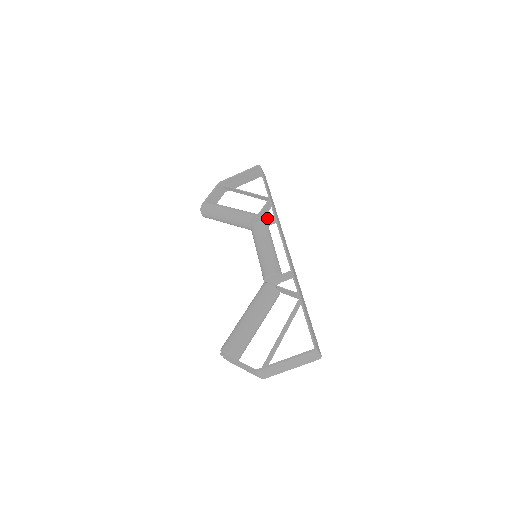
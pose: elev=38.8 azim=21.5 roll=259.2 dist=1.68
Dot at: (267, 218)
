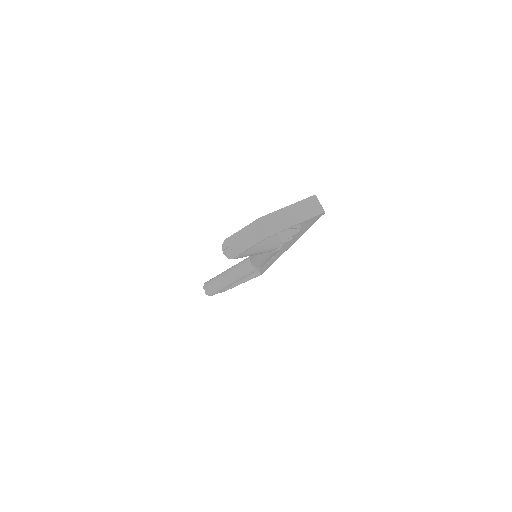
Dot at: occluded
